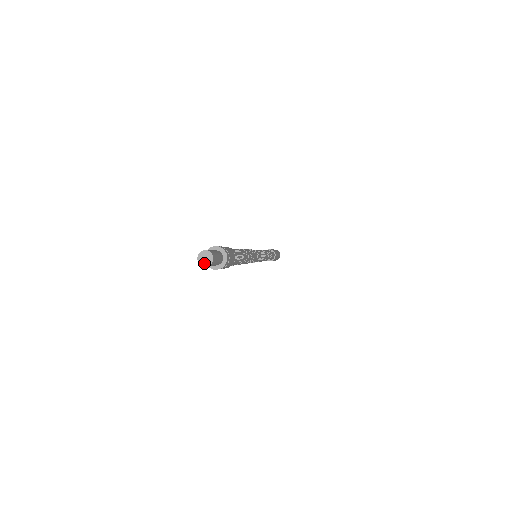
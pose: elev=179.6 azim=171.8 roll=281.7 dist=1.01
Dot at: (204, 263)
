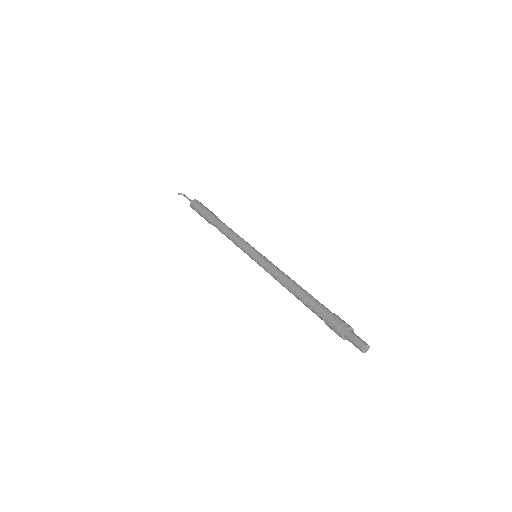
Dot at: (365, 351)
